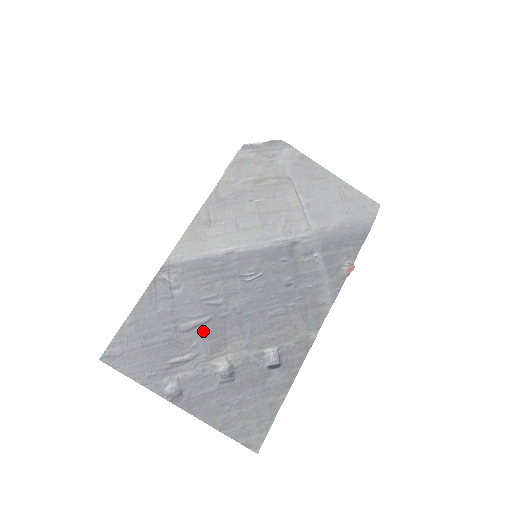
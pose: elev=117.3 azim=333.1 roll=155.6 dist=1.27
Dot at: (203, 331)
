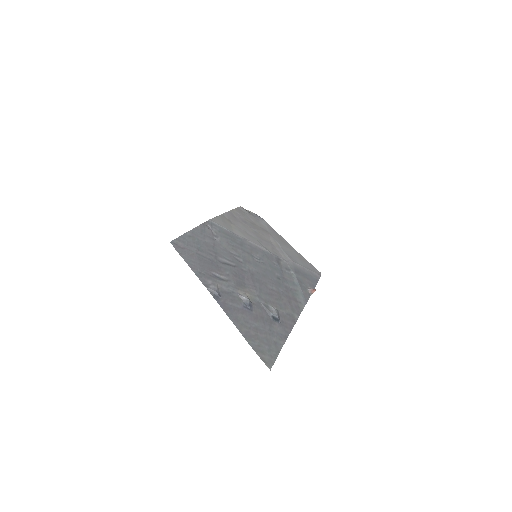
Dot at: (232, 270)
